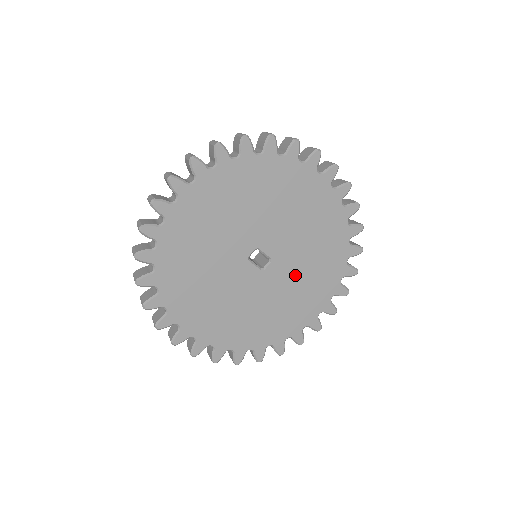
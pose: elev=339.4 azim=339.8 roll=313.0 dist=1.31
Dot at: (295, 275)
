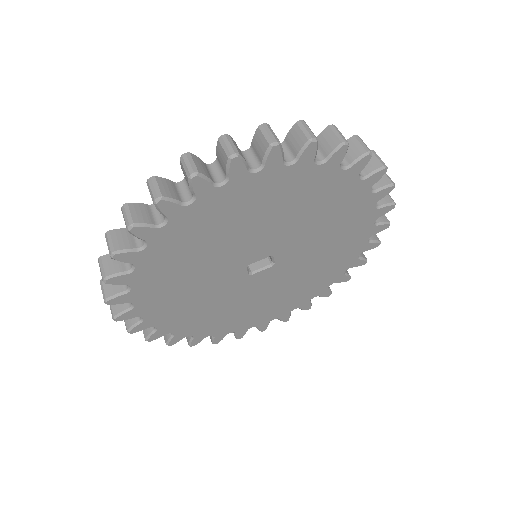
Dot at: (311, 237)
